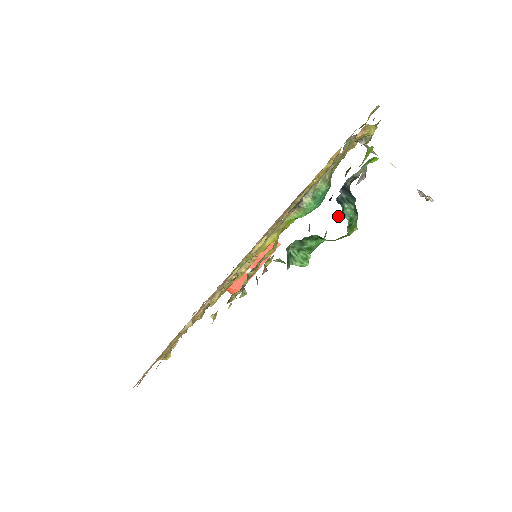
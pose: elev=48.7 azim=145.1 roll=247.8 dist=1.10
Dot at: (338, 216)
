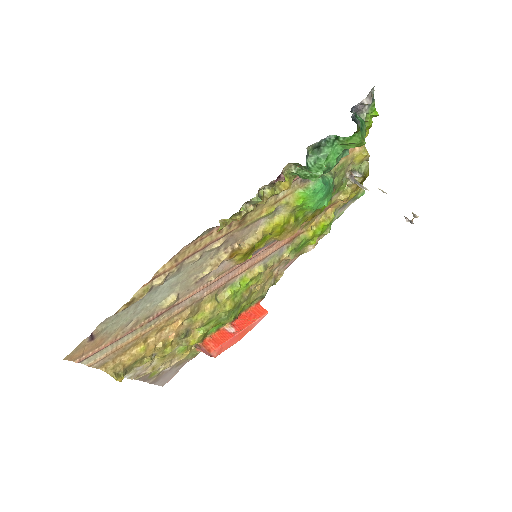
Dot at: (348, 151)
